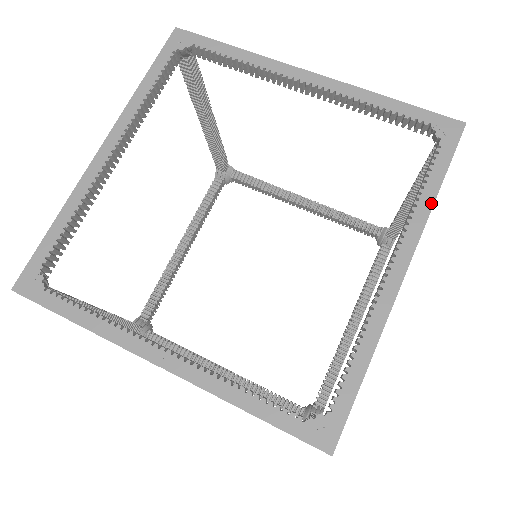
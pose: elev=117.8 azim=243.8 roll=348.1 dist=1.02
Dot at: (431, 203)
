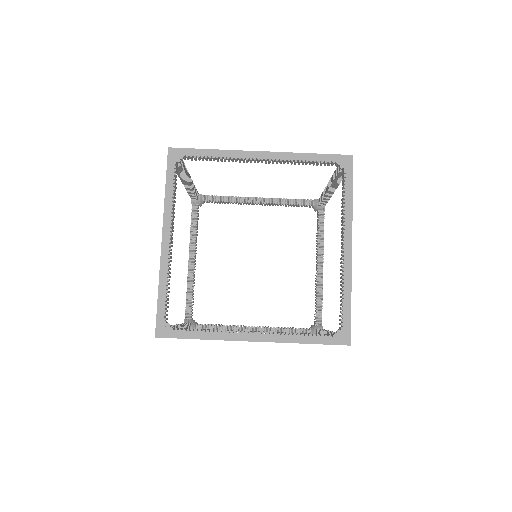
Dot at: (351, 206)
